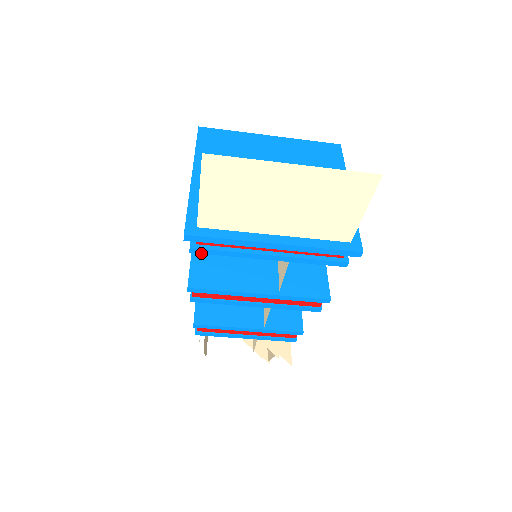
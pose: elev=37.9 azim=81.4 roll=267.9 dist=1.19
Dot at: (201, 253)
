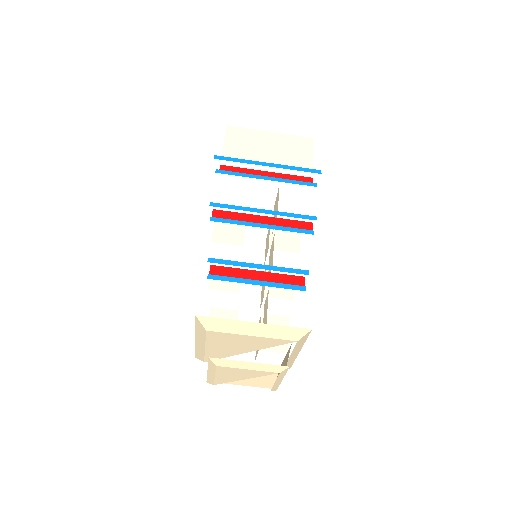
Dot at: occluded
